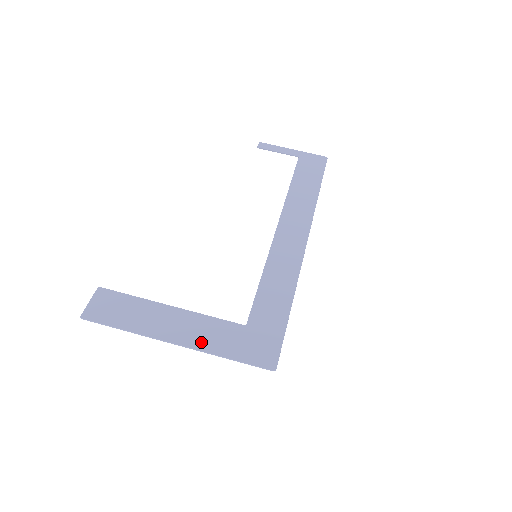
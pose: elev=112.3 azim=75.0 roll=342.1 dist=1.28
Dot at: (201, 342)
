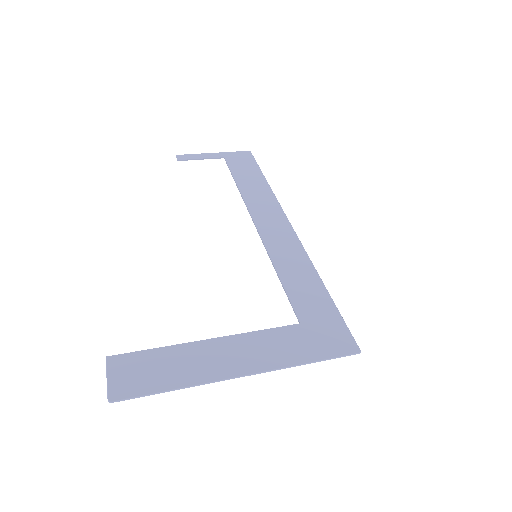
Dot at: (270, 360)
